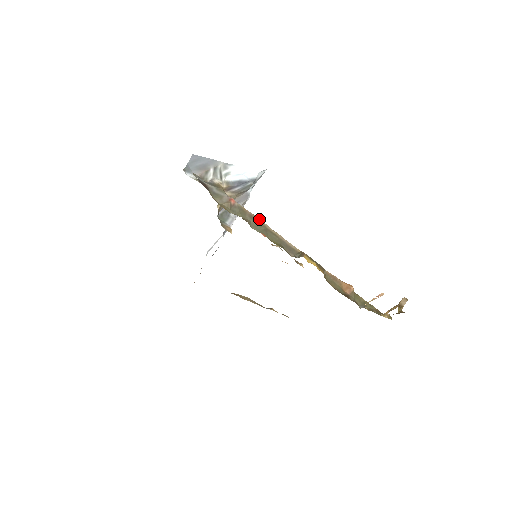
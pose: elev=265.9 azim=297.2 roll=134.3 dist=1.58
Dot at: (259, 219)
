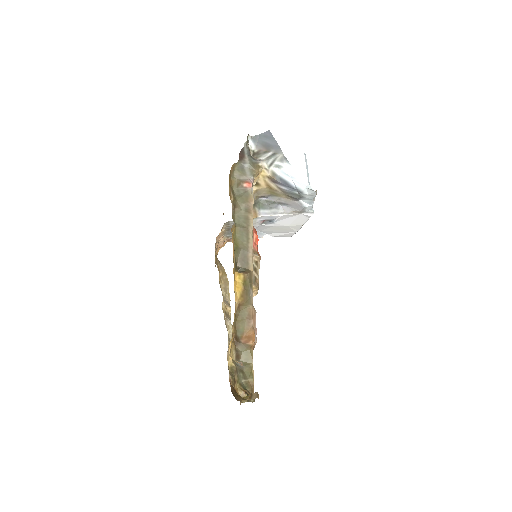
Dot at: (252, 216)
